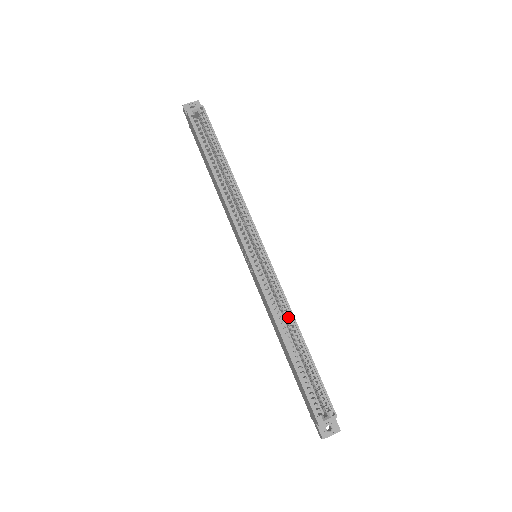
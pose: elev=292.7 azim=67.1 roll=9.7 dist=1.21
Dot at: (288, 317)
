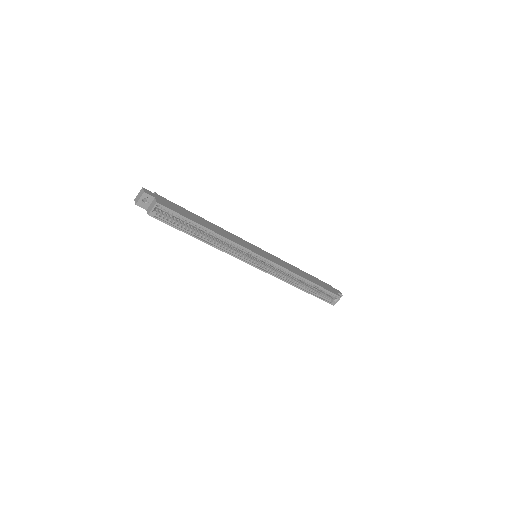
Dot at: occluded
